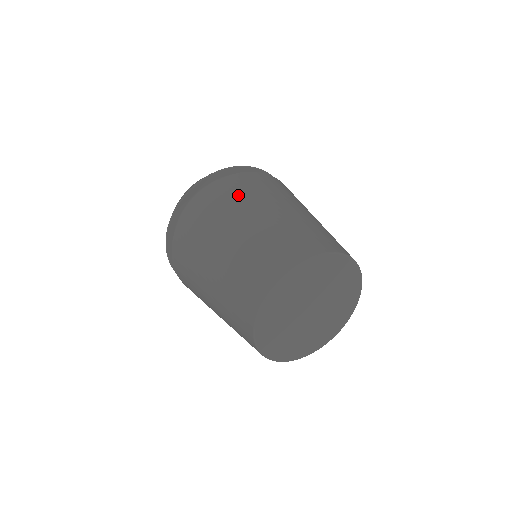
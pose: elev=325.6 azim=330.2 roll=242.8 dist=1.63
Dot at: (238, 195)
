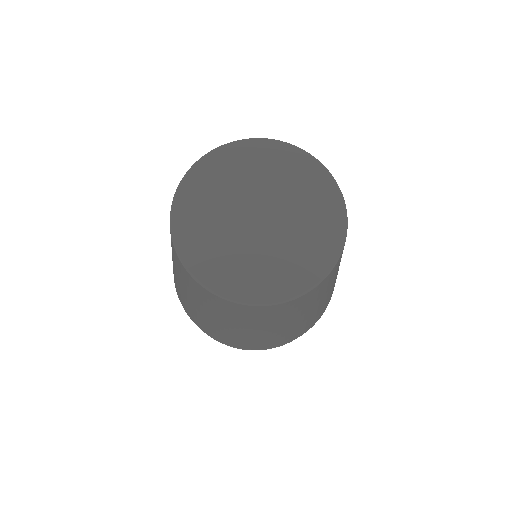
Dot at: occluded
